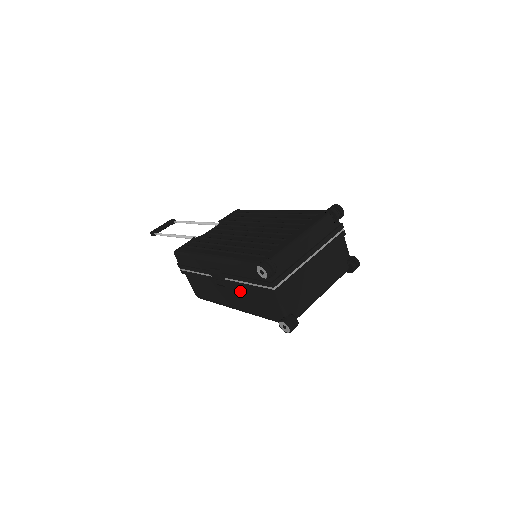
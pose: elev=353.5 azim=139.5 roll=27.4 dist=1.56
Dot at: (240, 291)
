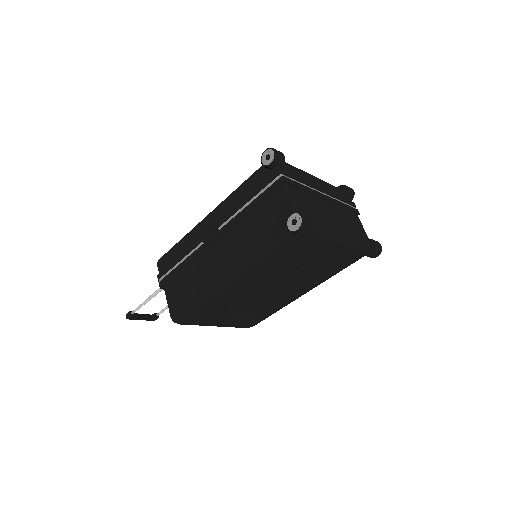
Dot at: (236, 231)
